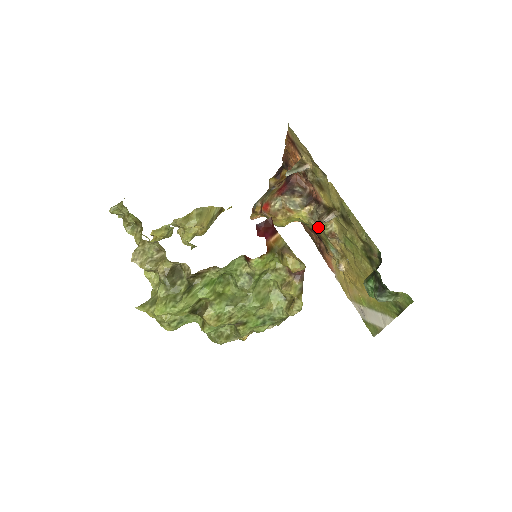
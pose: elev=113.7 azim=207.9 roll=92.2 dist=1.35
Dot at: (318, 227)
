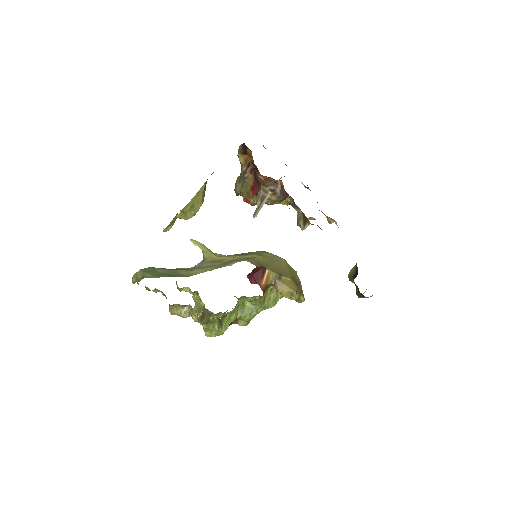
Dot at: occluded
